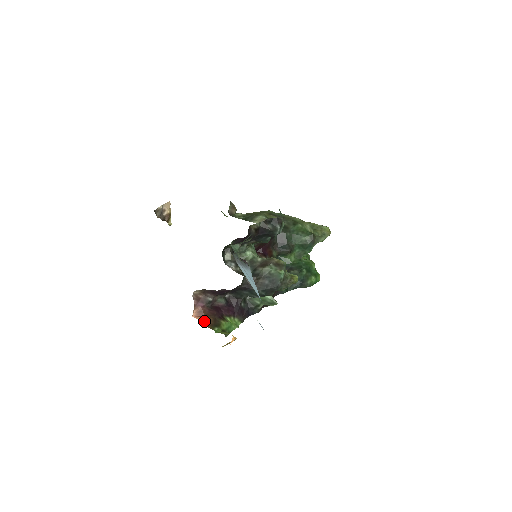
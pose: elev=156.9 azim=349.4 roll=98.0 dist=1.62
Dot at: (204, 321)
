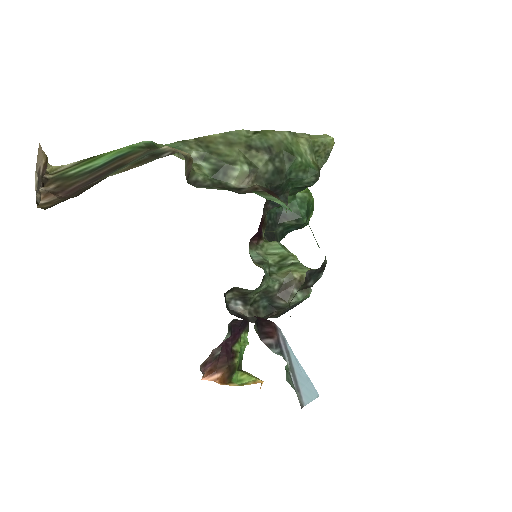
Dot at: (219, 380)
